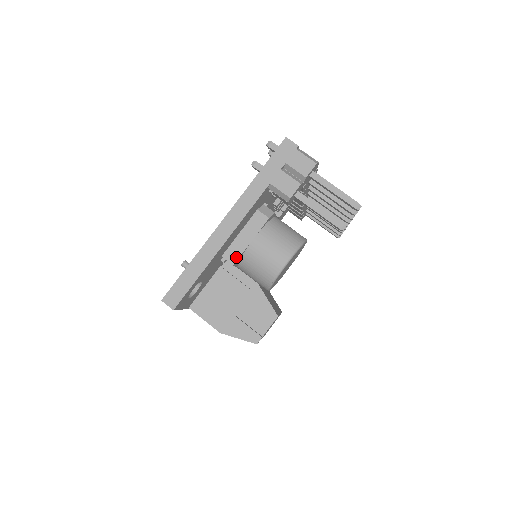
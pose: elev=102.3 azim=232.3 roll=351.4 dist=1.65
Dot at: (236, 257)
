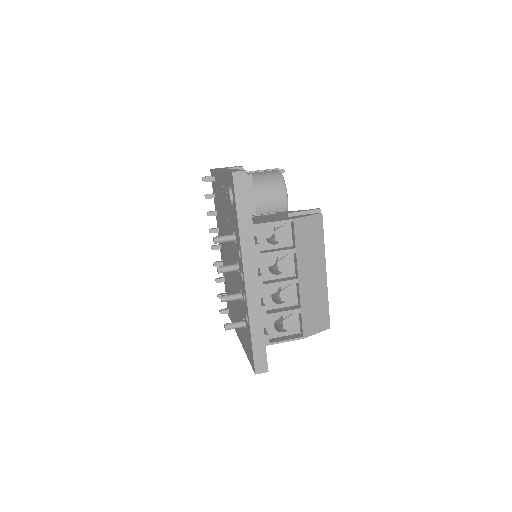
Dot at: (248, 174)
